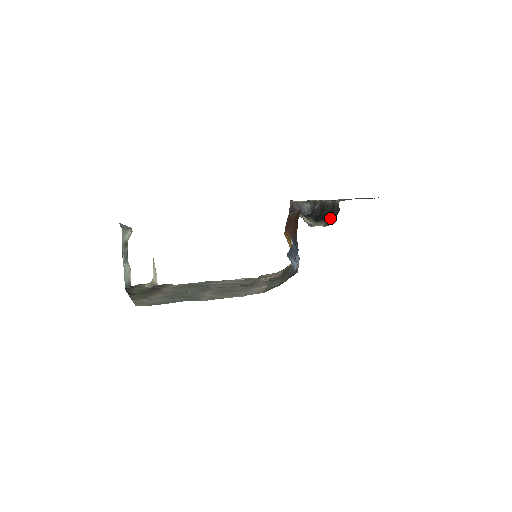
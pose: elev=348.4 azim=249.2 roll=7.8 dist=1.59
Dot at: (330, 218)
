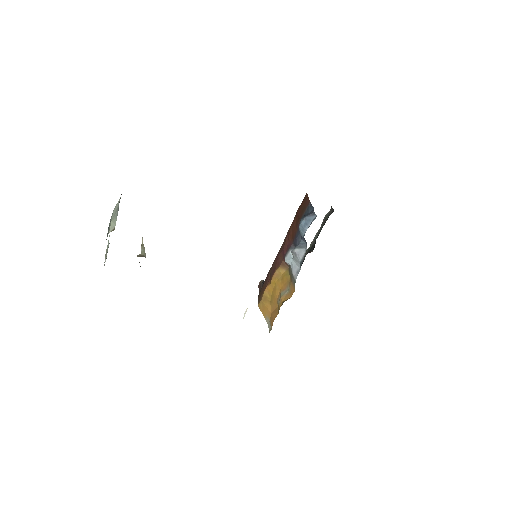
Dot at: occluded
